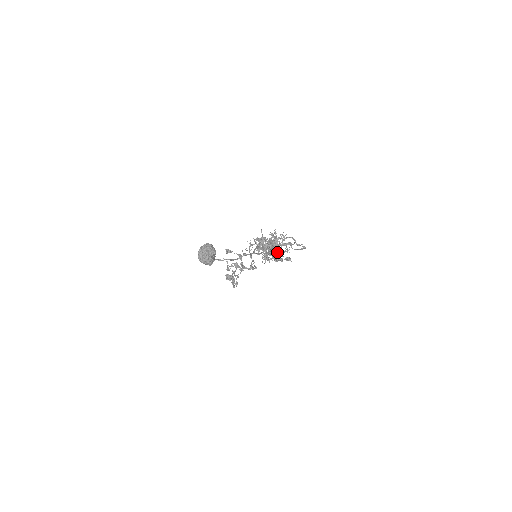
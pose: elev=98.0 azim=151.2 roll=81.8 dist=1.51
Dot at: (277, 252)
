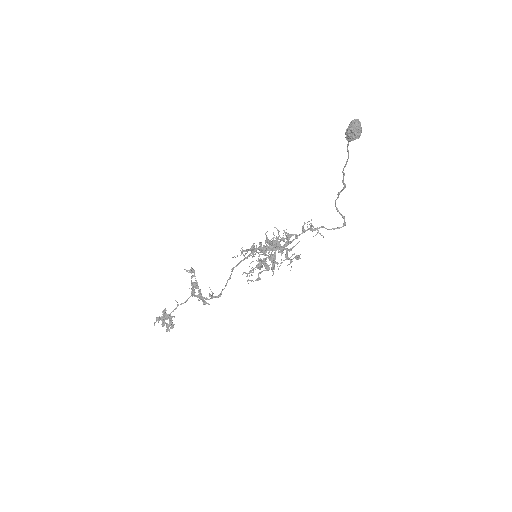
Dot at: (288, 249)
